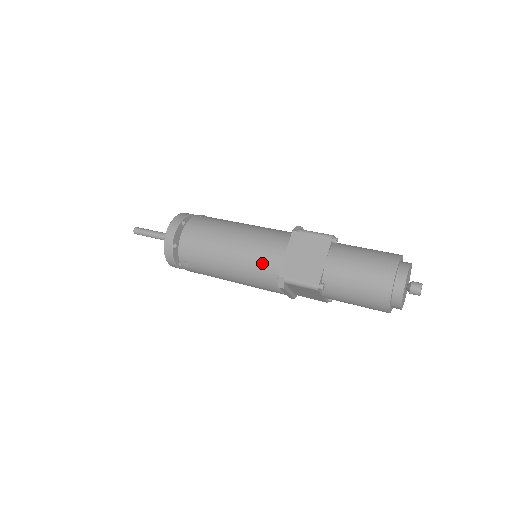
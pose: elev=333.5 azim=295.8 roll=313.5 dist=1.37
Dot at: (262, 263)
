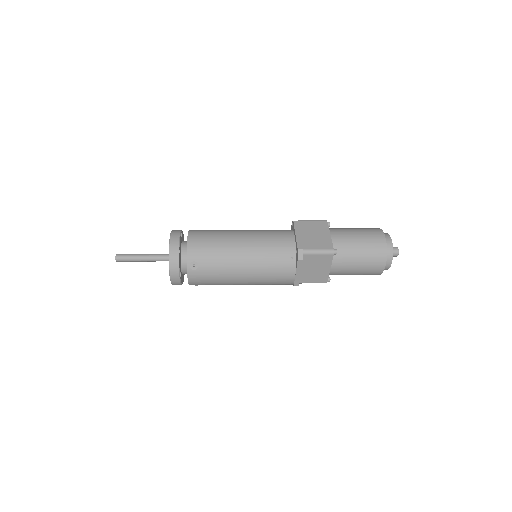
Dot at: (276, 247)
